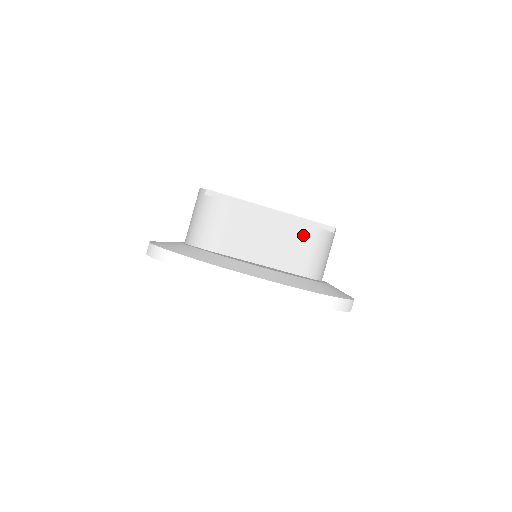
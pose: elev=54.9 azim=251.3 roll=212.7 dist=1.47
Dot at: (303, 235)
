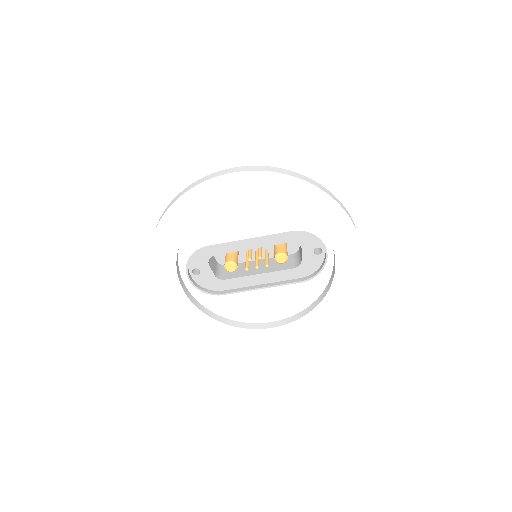
Dot at: occluded
